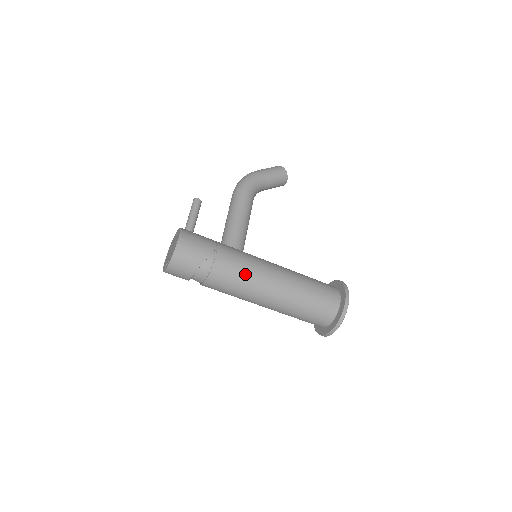
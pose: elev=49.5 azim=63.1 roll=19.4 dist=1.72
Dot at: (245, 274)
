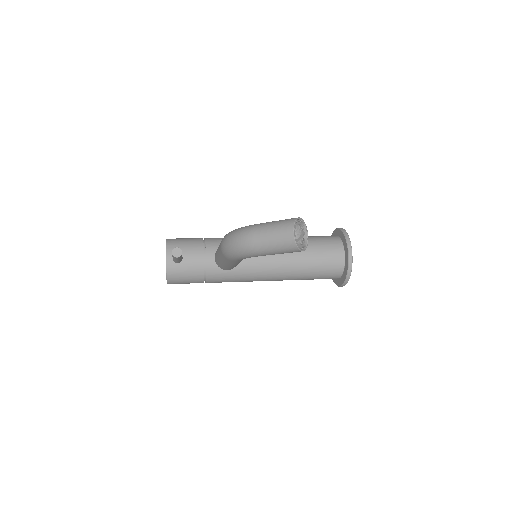
Dot at: occluded
